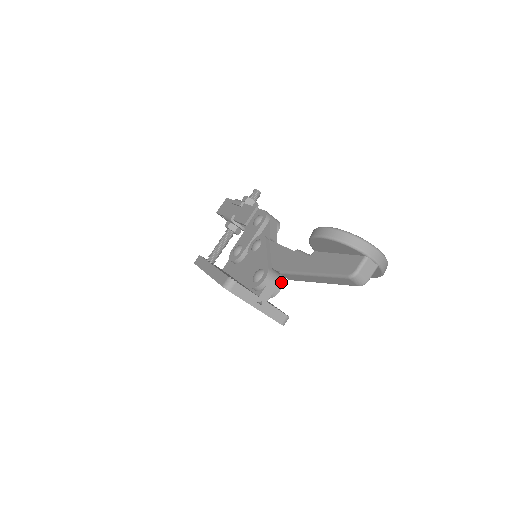
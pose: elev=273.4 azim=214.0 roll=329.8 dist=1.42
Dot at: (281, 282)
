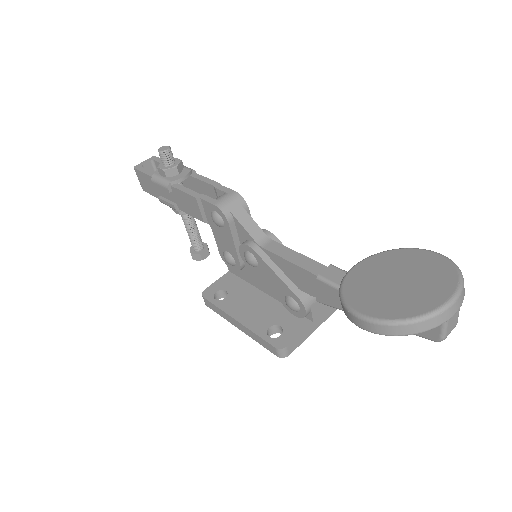
Dot at: occluded
